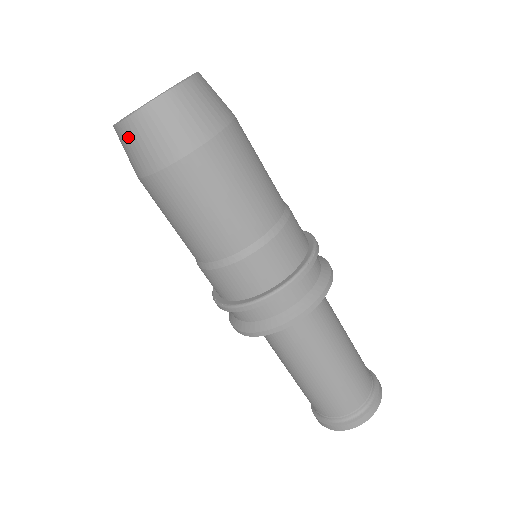
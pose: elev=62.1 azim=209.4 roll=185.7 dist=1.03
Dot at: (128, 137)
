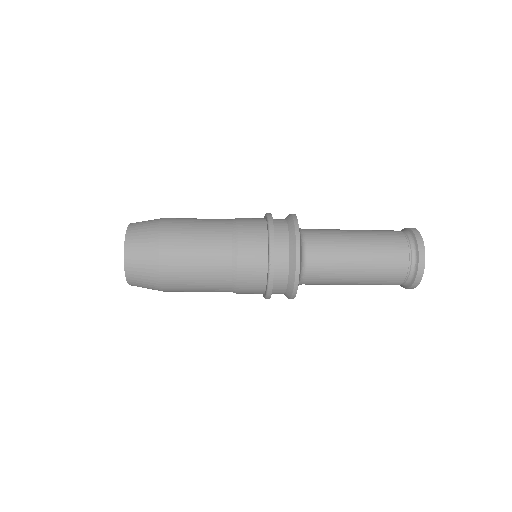
Dot at: occluded
